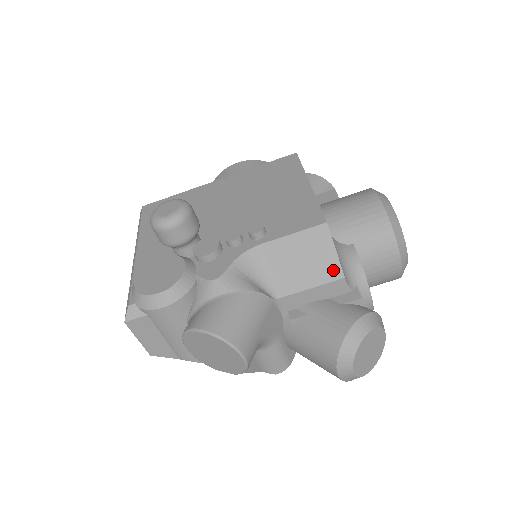
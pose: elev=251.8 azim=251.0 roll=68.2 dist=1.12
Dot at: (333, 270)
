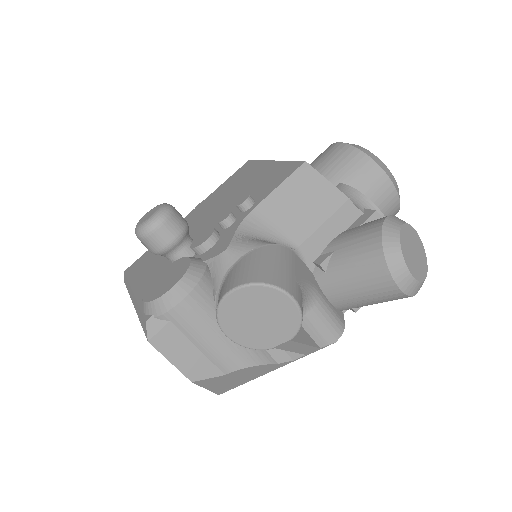
Dot at: (334, 197)
